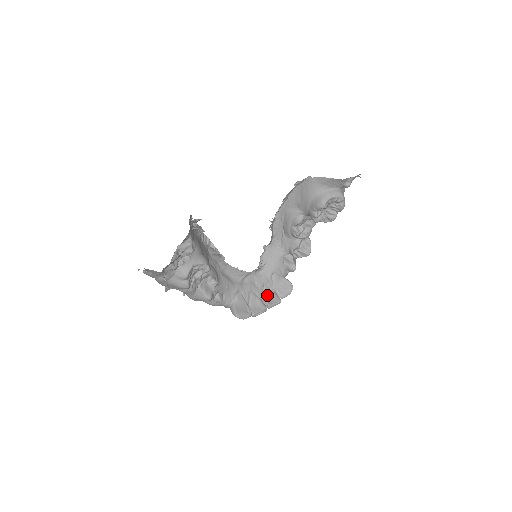
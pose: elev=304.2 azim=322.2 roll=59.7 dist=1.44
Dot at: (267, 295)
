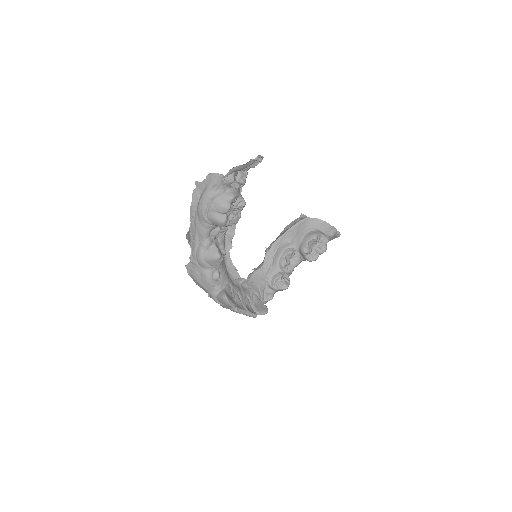
Dot at: (247, 305)
